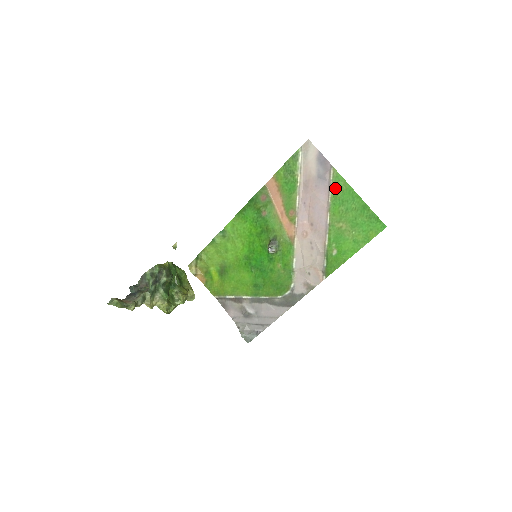
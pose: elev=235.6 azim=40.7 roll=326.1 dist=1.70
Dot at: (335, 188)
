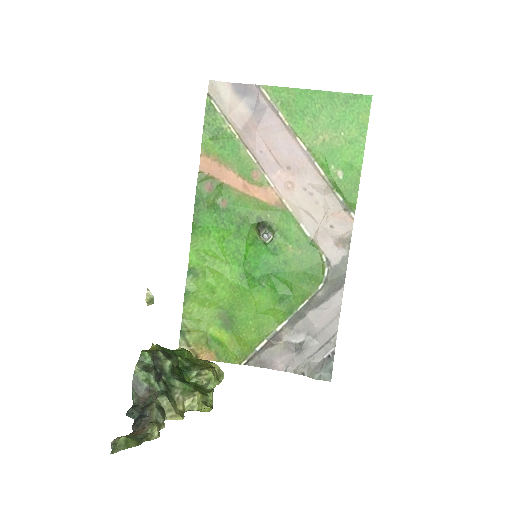
Dot at: (282, 105)
